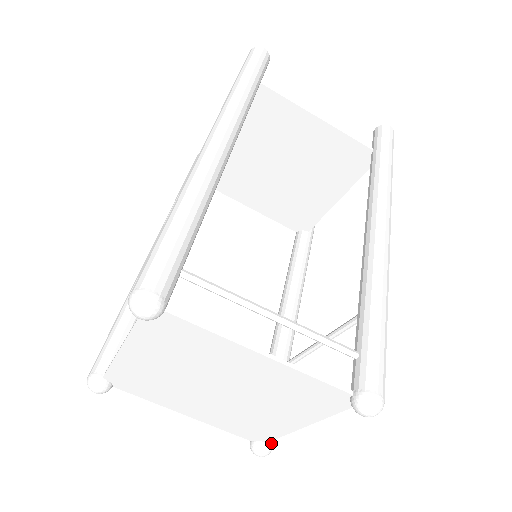
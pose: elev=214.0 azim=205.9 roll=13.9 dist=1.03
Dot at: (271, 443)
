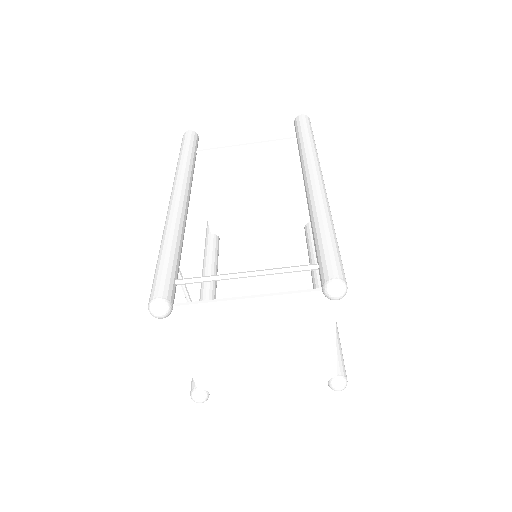
Dot at: (341, 376)
